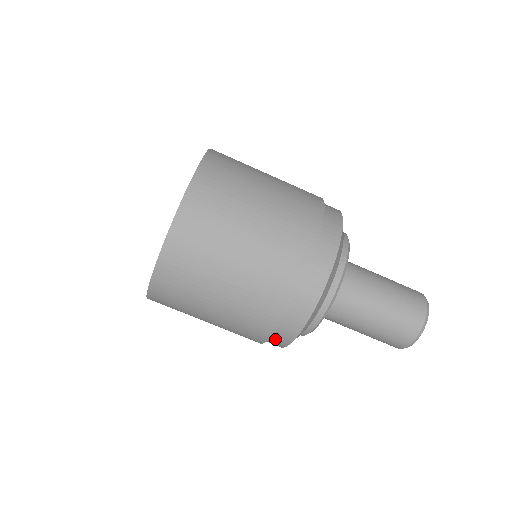
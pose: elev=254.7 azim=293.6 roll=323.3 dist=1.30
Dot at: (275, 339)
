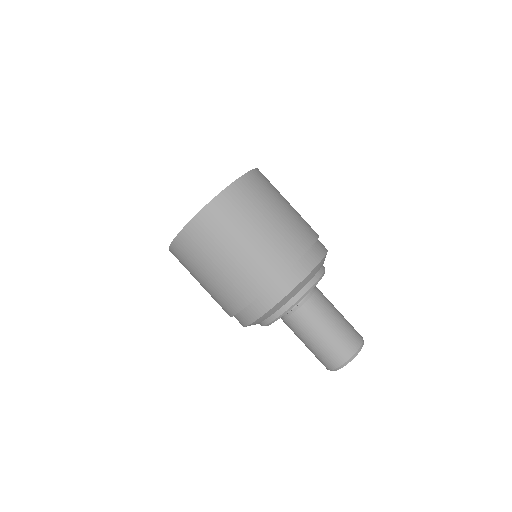
Dot at: occluded
